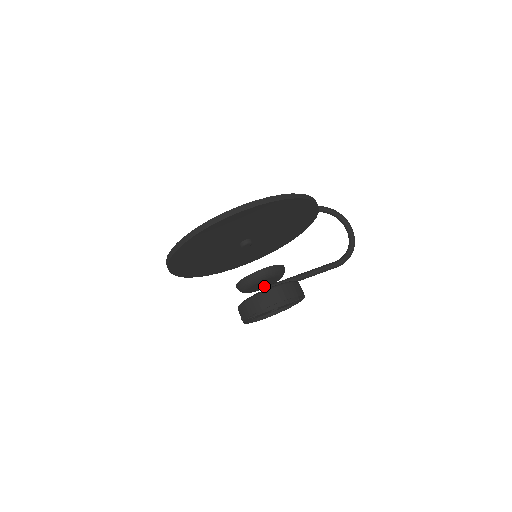
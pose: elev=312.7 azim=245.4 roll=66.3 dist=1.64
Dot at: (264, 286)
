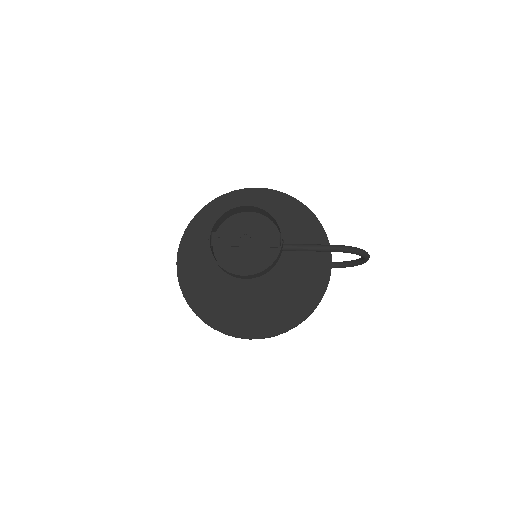
Dot at: occluded
